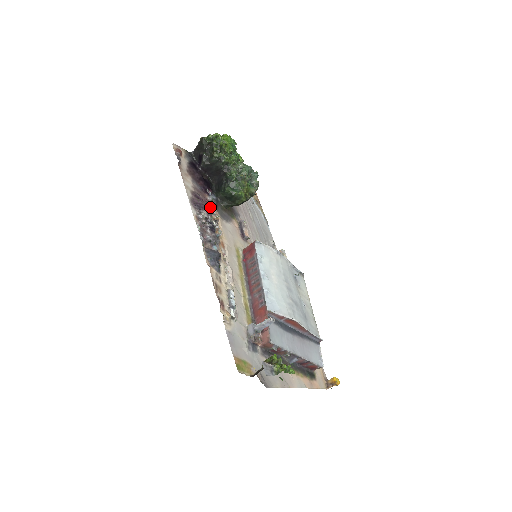
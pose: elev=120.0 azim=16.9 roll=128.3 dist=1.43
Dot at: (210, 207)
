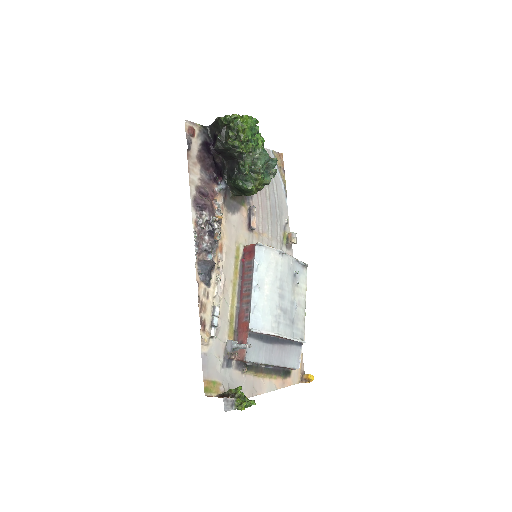
Dot at: (216, 201)
